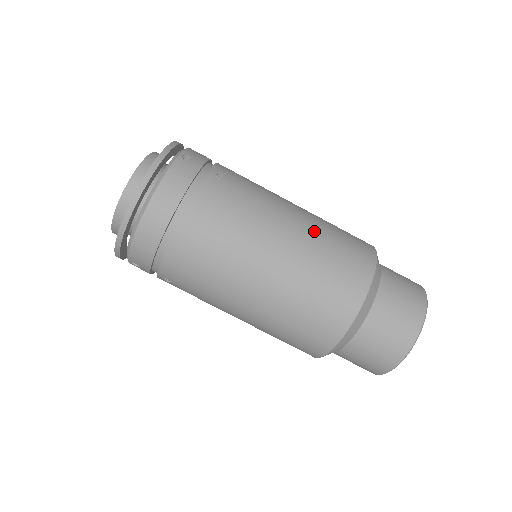
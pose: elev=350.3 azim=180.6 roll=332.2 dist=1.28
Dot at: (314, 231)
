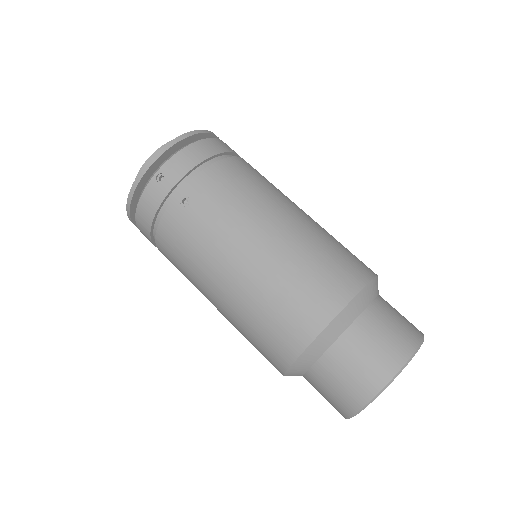
Dot at: (258, 283)
